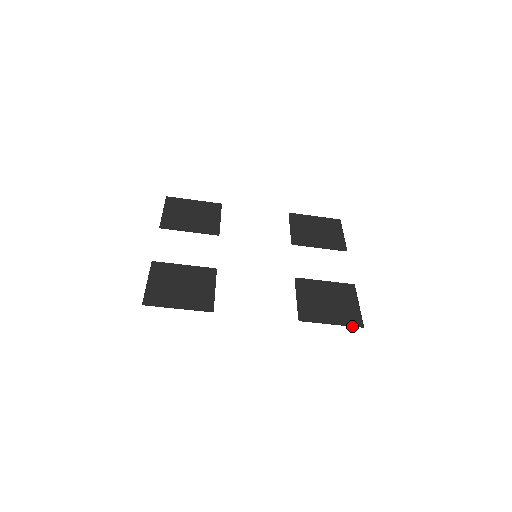
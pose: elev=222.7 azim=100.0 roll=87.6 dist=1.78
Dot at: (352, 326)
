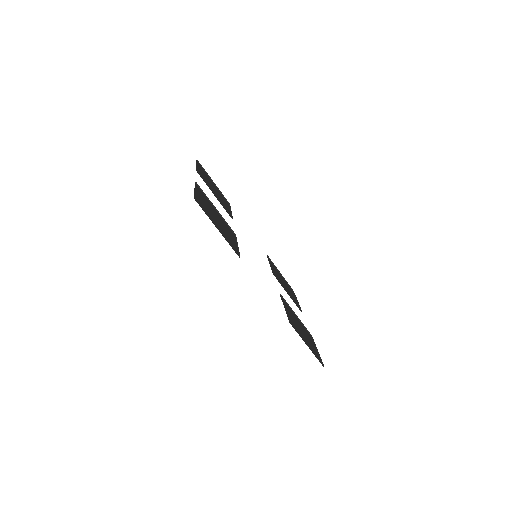
Dot at: (318, 359)
